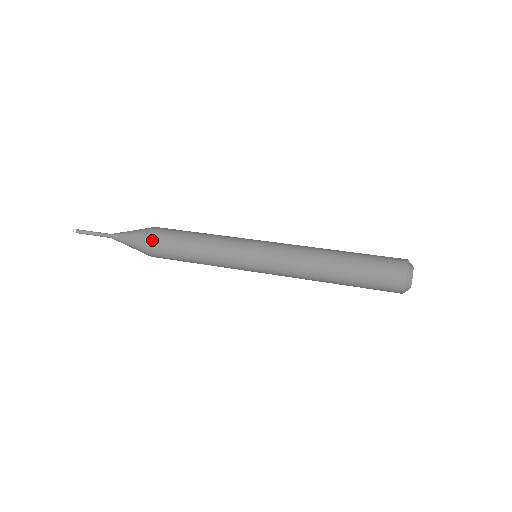
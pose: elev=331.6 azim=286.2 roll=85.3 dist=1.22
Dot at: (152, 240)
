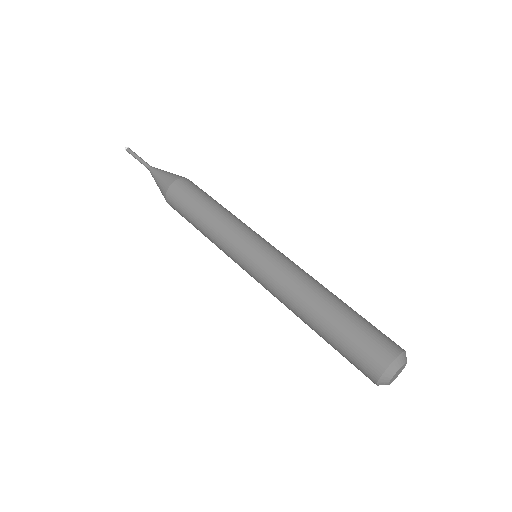
Dot at: (174, 188)
